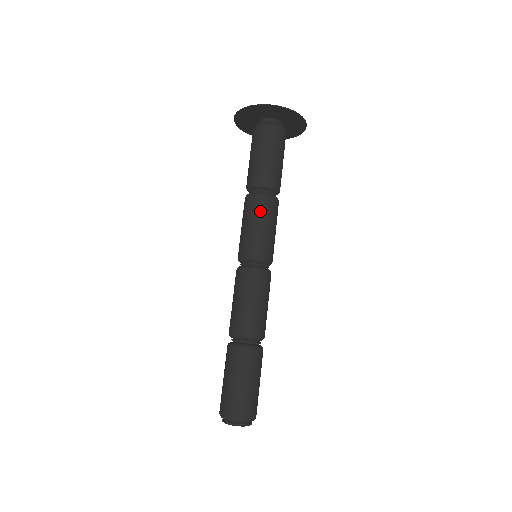
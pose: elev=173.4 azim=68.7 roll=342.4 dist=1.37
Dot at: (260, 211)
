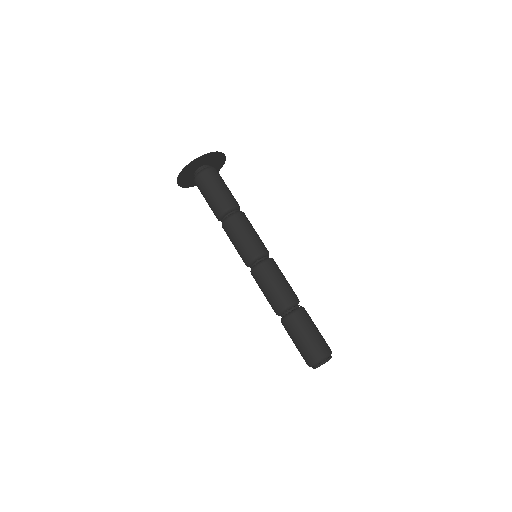
Dot at: (247, 223)
